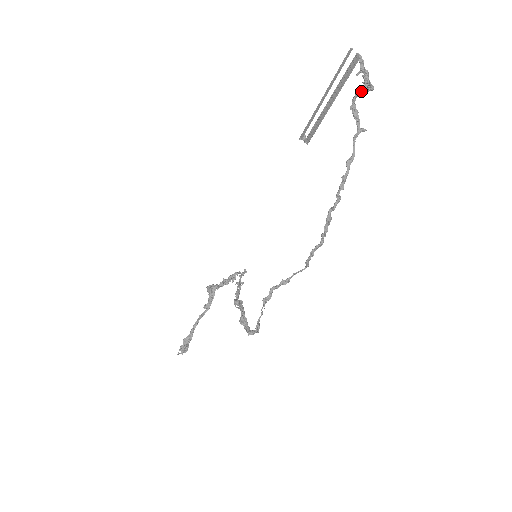
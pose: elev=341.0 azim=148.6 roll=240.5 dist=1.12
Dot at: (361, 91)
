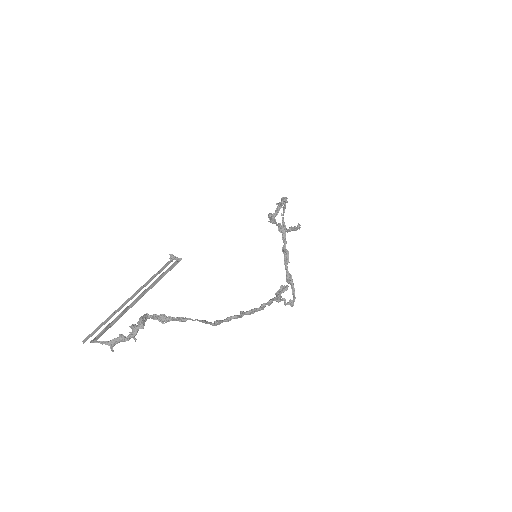
Dot at: (139, 321)
